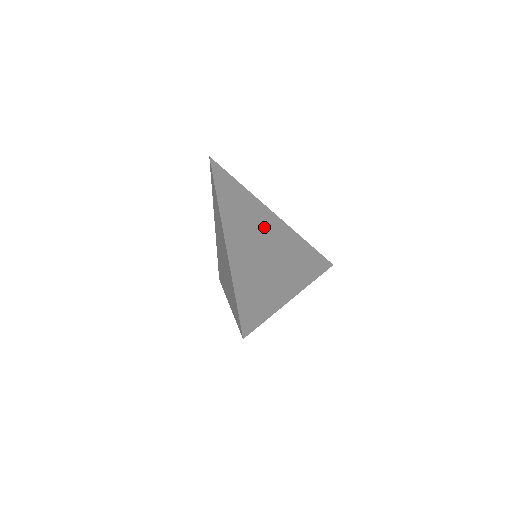
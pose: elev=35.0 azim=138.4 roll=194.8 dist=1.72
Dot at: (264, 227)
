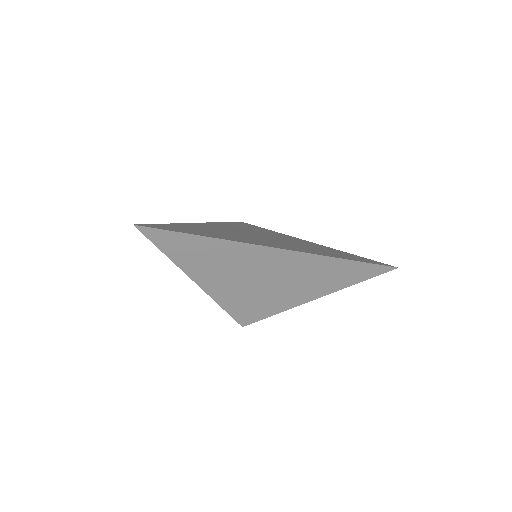
Dot at: occluded
